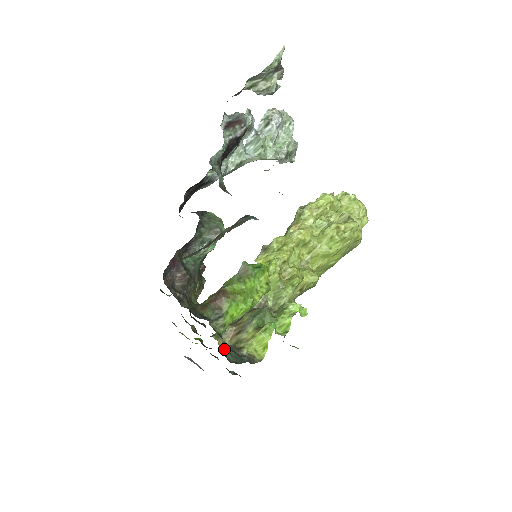
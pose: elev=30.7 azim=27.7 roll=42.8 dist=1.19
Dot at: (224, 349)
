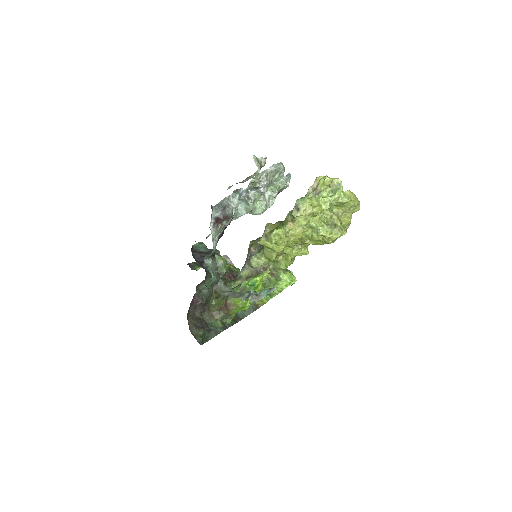
Dot at: occluded
